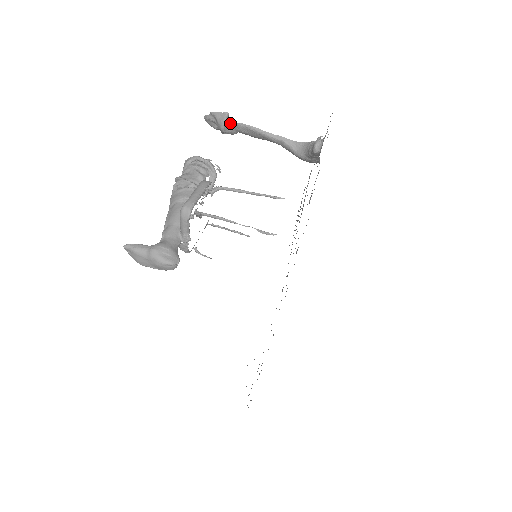
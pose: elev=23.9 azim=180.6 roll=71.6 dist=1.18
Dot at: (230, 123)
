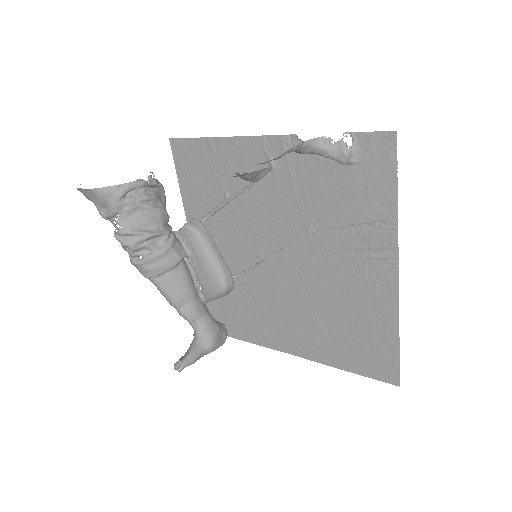
Dot at: occluded
